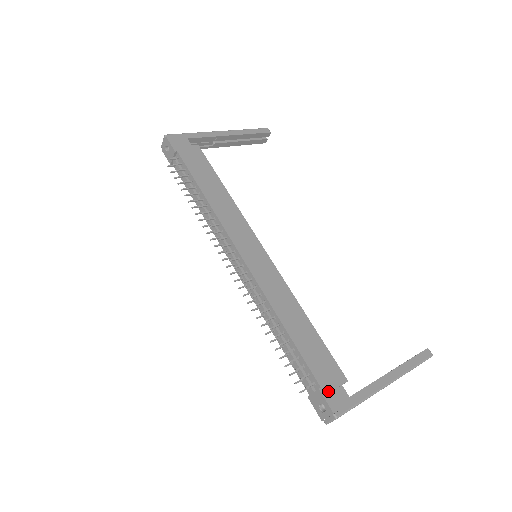
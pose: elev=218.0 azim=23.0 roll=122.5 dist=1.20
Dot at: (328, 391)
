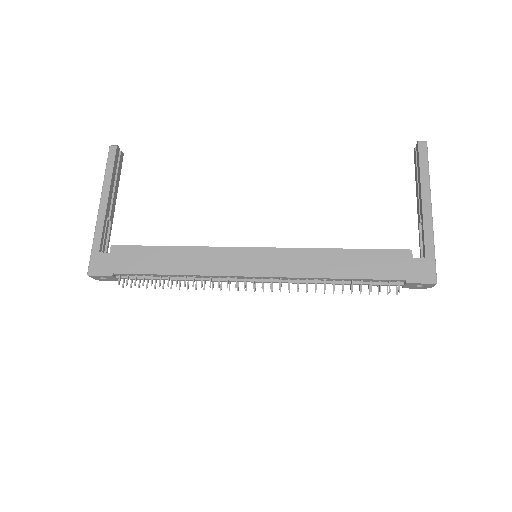
Dot at: (412, 276)
